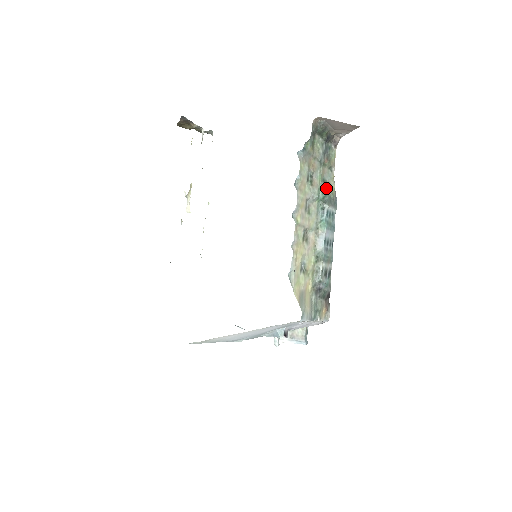
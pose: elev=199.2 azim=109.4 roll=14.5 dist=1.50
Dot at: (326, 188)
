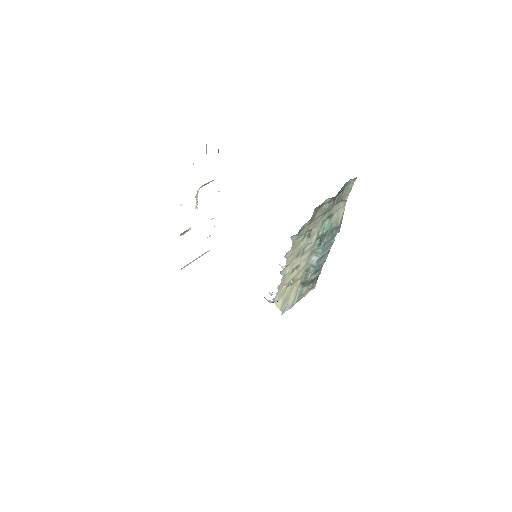
Dot at: (329, 224)
